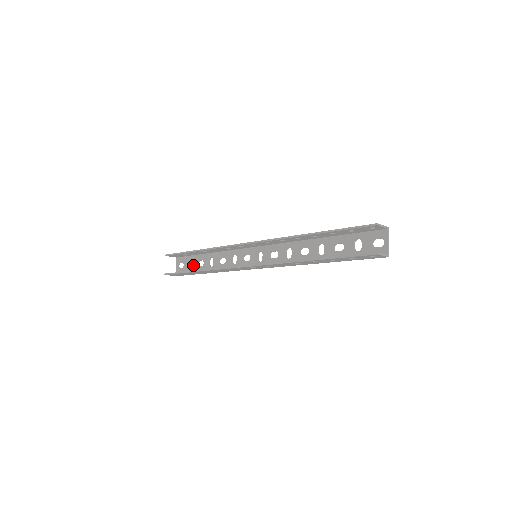
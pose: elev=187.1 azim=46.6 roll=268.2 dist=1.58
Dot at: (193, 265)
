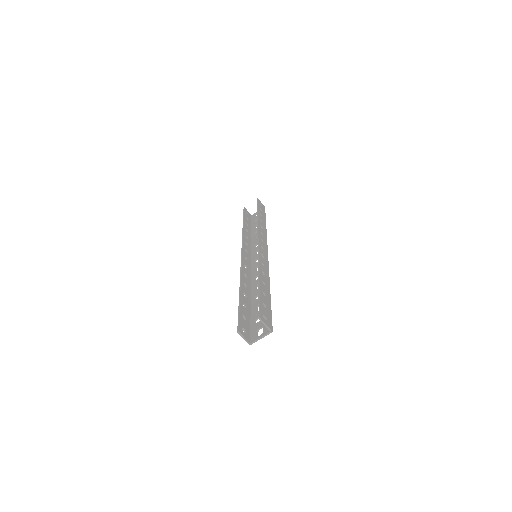
Dot at: occluded
